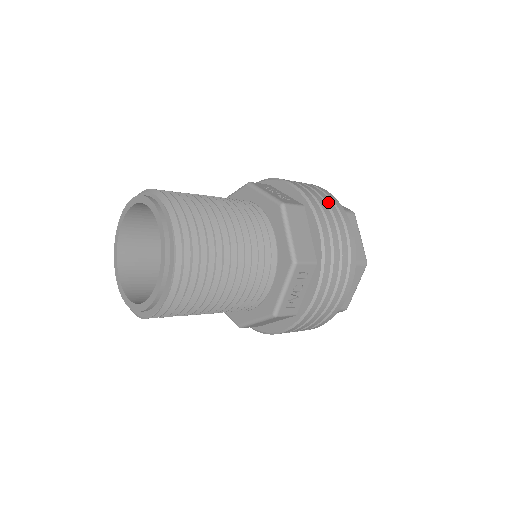
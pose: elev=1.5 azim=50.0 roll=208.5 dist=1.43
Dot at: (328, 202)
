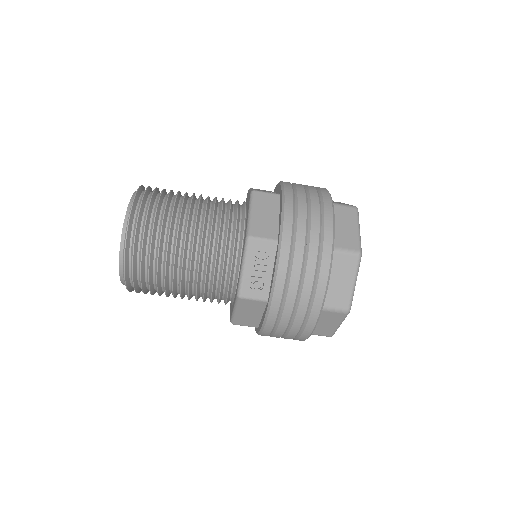
Dot at: occluded
